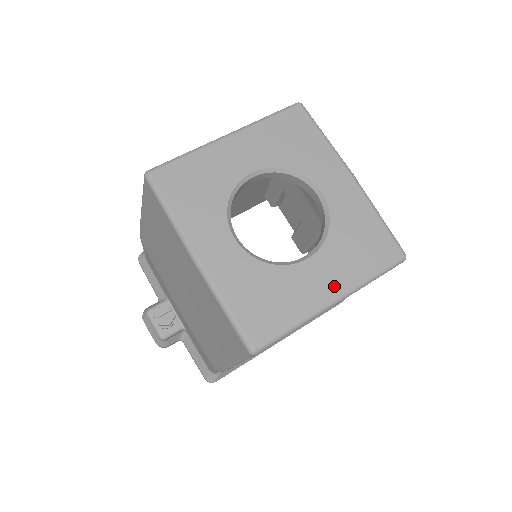
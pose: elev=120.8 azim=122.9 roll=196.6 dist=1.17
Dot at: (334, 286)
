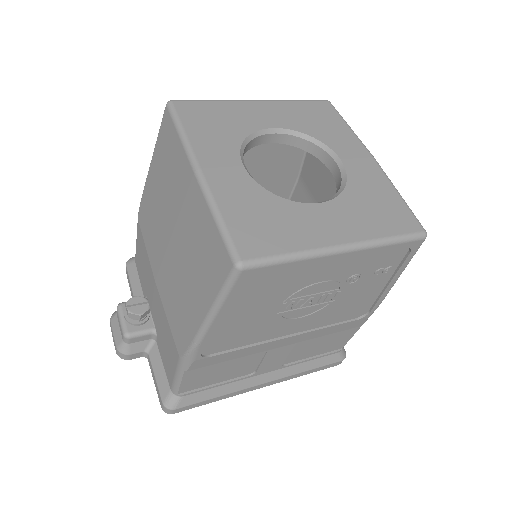
Dot at: (344, 233)
